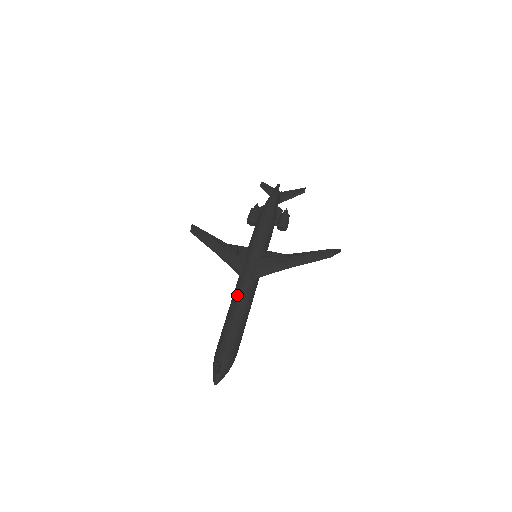
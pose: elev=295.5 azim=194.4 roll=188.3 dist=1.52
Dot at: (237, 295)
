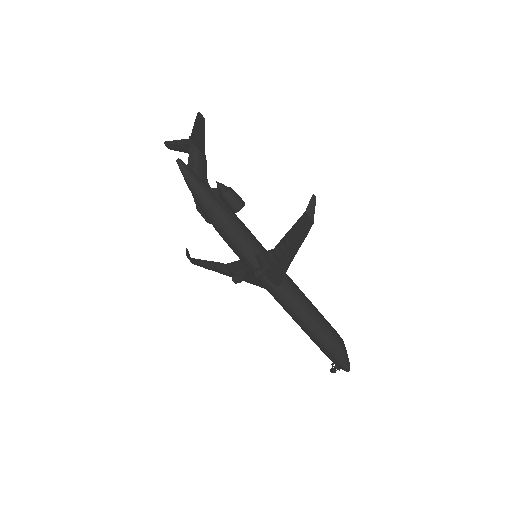
Dot at: (285, 310)
